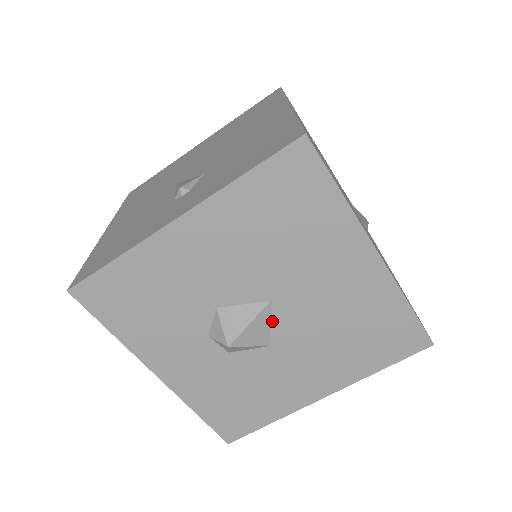
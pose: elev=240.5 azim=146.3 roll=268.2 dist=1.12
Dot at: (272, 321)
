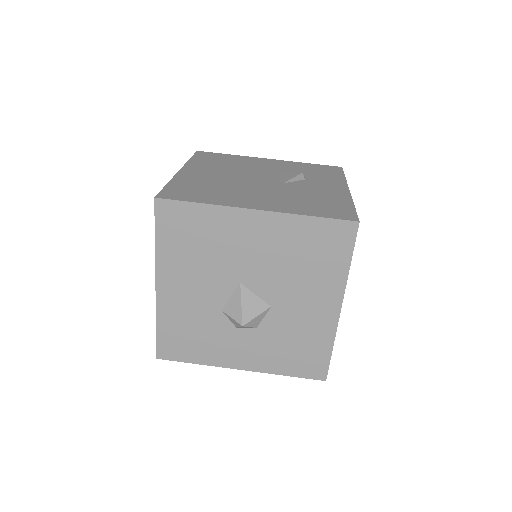
Dot at: (255, 293)
